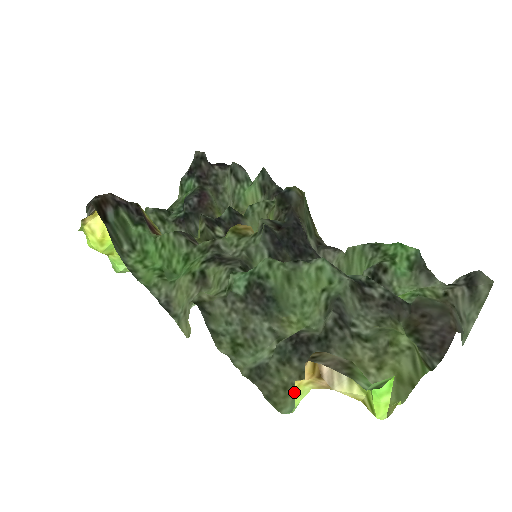
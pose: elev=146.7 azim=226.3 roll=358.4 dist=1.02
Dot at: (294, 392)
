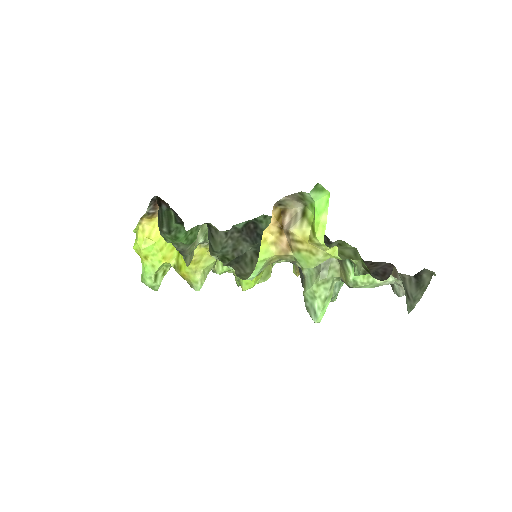
Dot at: (260, 272)
